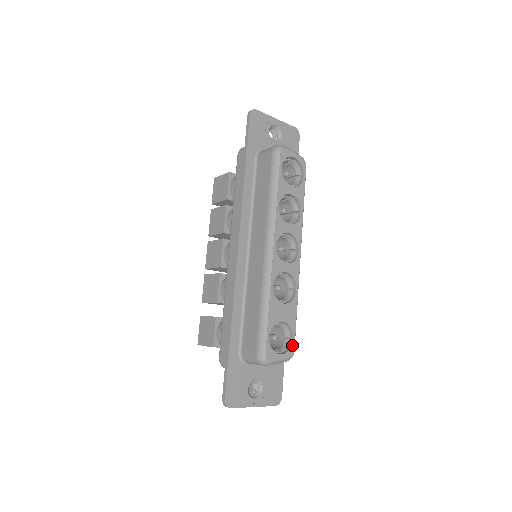
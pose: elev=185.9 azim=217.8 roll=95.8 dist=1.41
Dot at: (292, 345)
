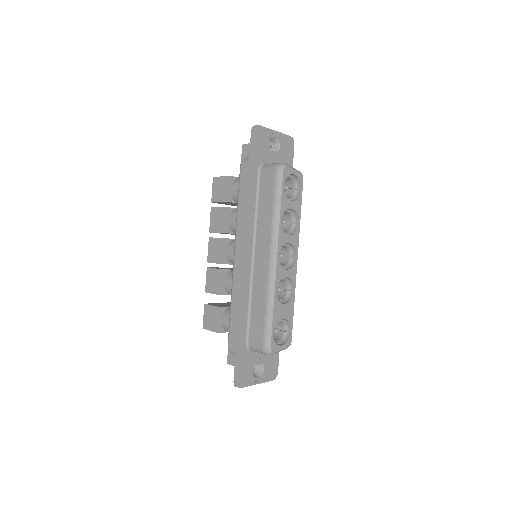
Dot at: (290, 336)
